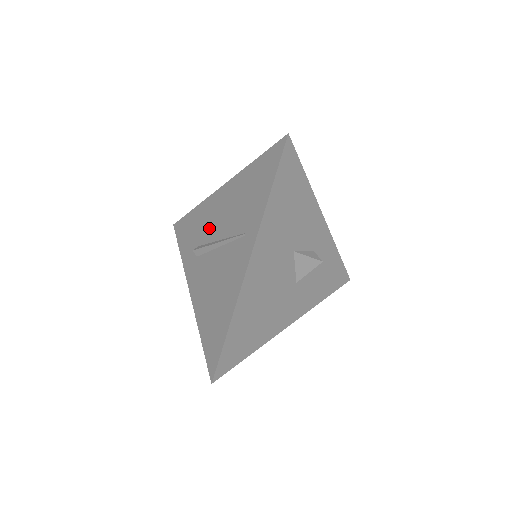
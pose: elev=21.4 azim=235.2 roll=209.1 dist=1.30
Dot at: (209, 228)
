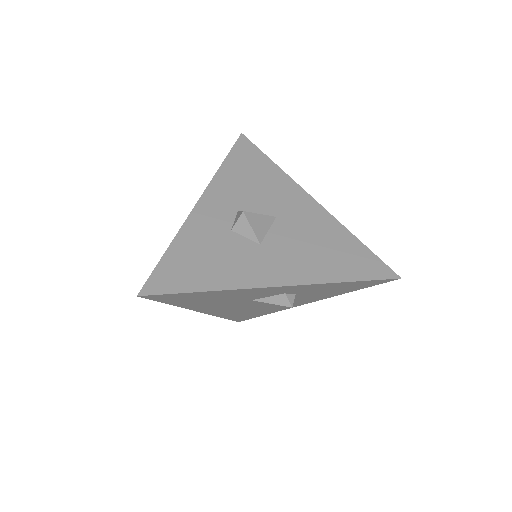
Dot at: occluded
